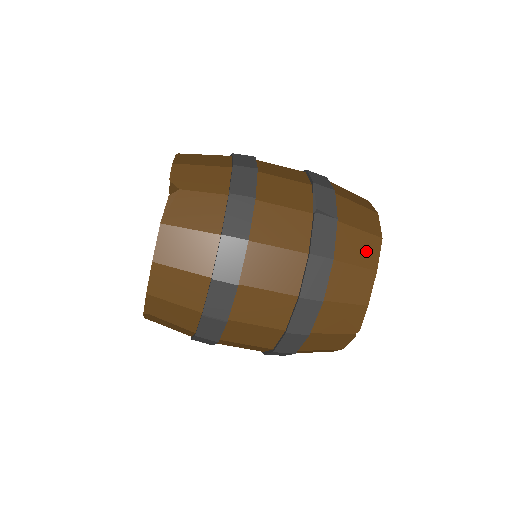
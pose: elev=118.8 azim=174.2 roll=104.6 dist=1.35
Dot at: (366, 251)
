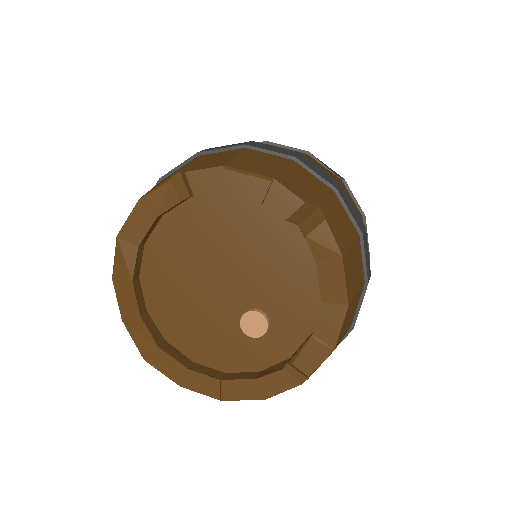
Dot at: occluded
